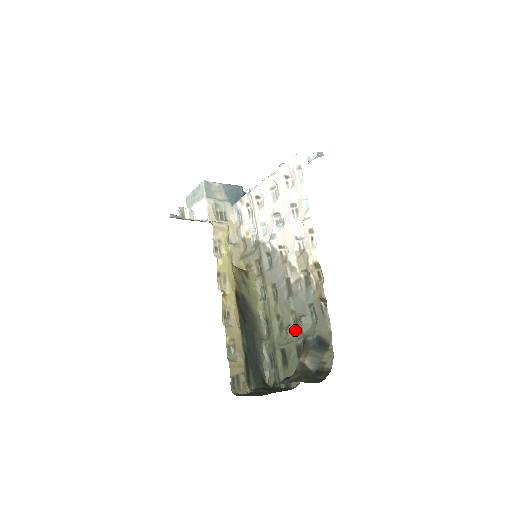
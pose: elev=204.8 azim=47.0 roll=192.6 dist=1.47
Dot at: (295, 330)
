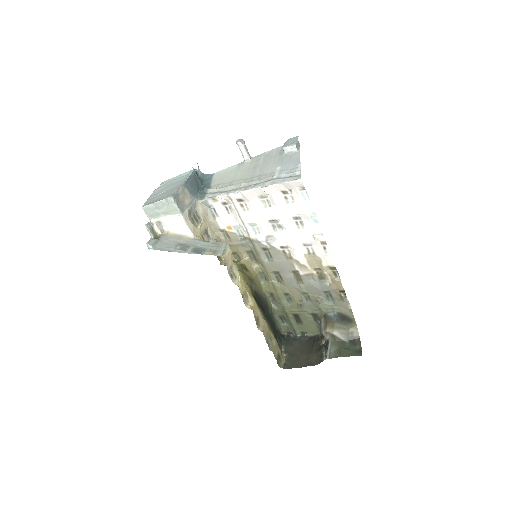
Dot at: (309, 305)
